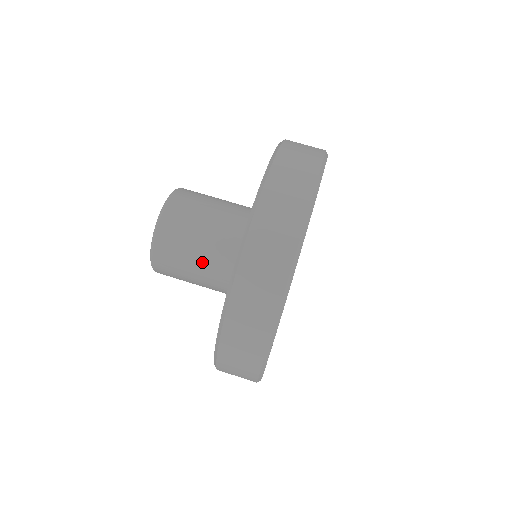
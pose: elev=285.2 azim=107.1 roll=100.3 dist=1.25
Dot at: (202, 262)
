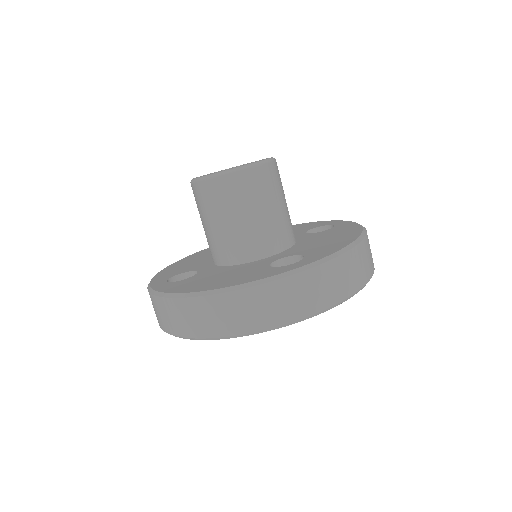
Dot at: (238, 225)
